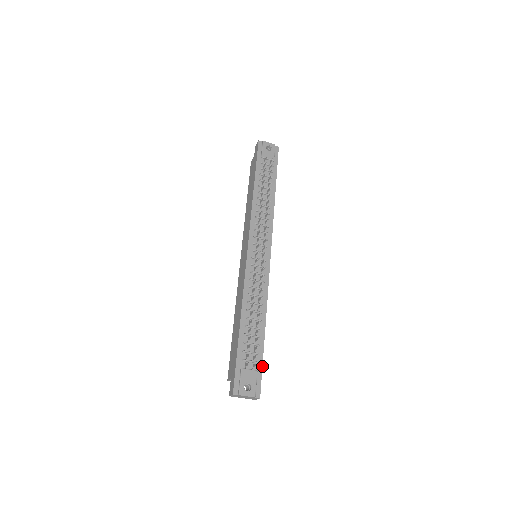
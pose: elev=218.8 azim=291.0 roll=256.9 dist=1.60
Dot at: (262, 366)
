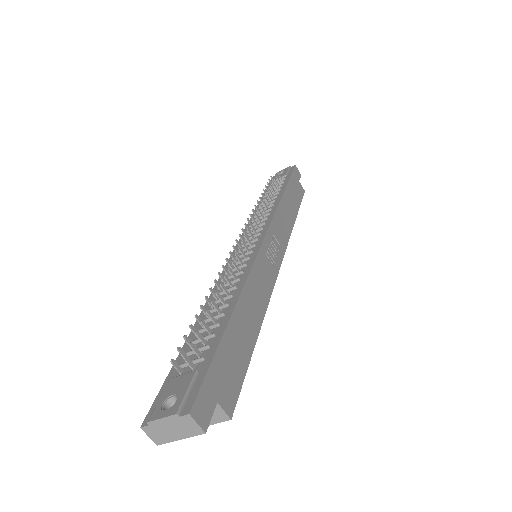
Dot at: (211, 361)
